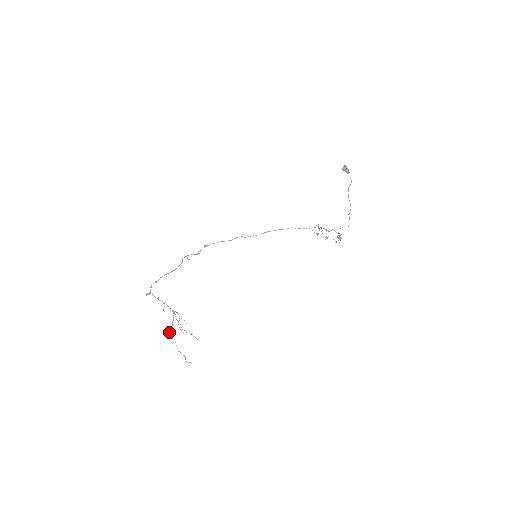
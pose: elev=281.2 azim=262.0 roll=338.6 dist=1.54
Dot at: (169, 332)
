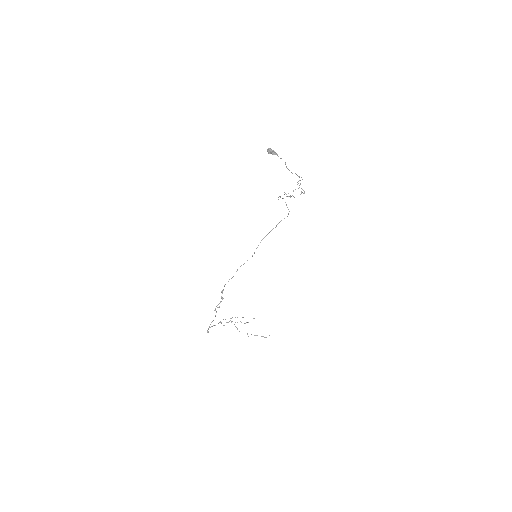
Dot at: occluded
